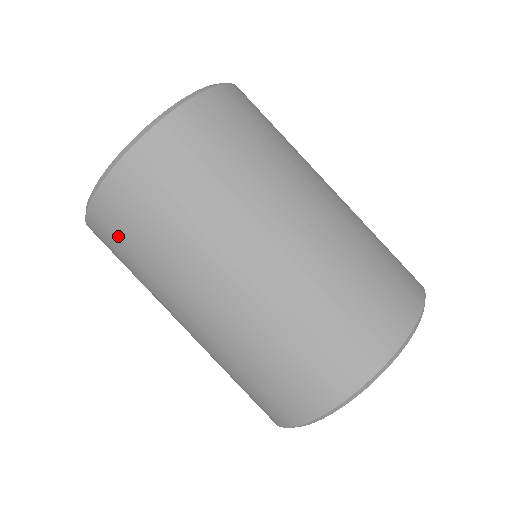
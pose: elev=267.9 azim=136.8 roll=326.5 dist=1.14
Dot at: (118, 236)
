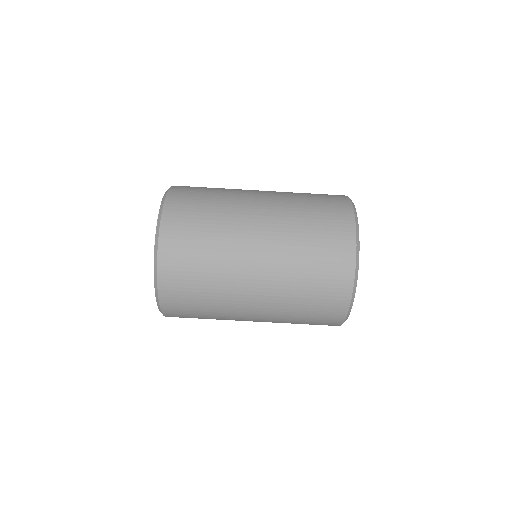
Dot at: occluded
